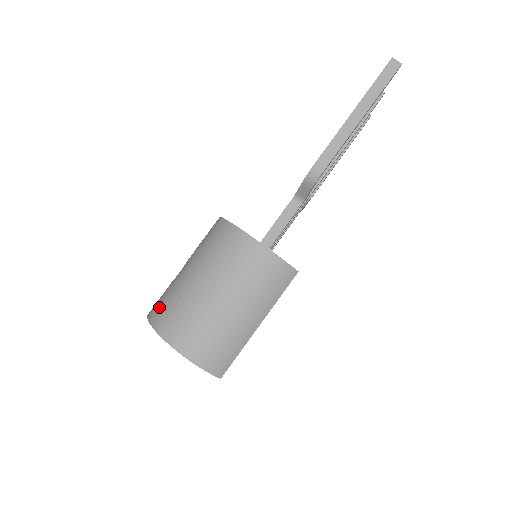
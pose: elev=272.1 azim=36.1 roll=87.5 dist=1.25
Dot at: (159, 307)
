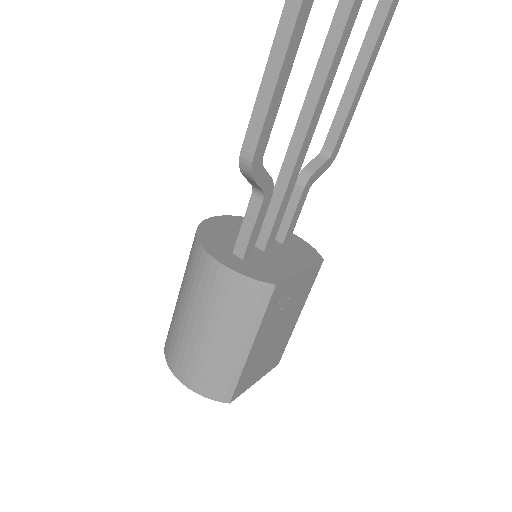
Dot at: occluded
